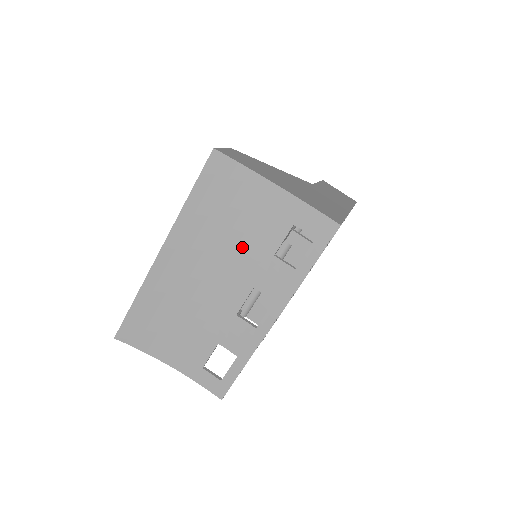
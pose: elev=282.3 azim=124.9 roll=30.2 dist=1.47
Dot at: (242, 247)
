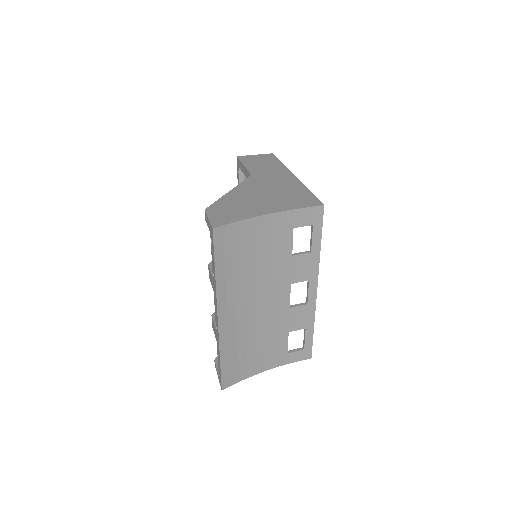
Dot at: (268, 268)
